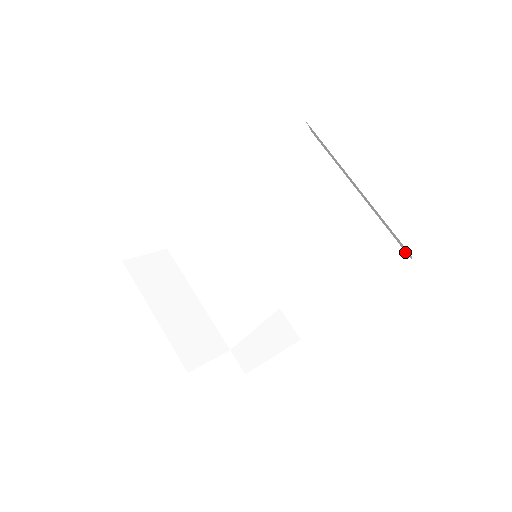
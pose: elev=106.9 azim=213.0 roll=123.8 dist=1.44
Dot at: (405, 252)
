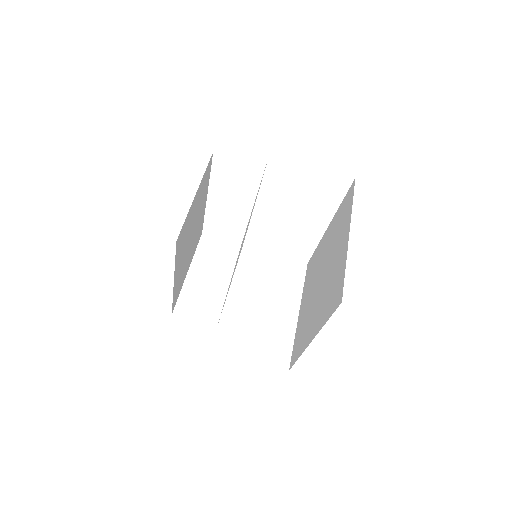
Dot at: (342, 294)
